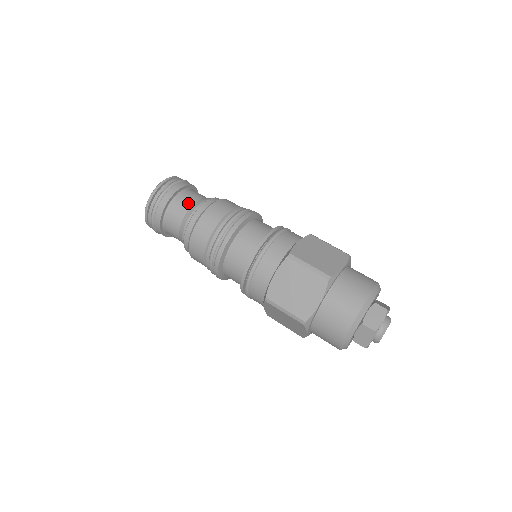
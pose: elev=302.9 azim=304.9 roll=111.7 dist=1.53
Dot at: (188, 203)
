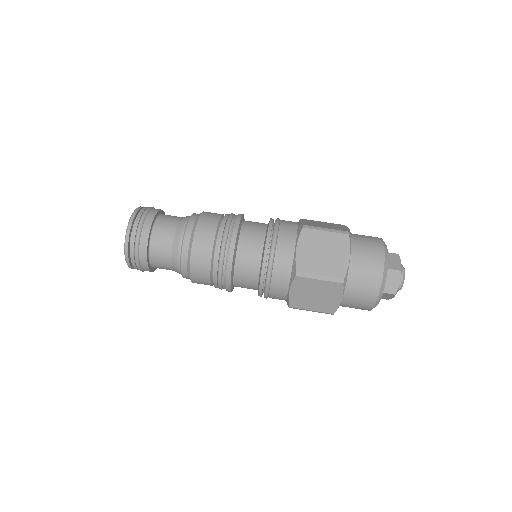
Dot at: (173, 221)
